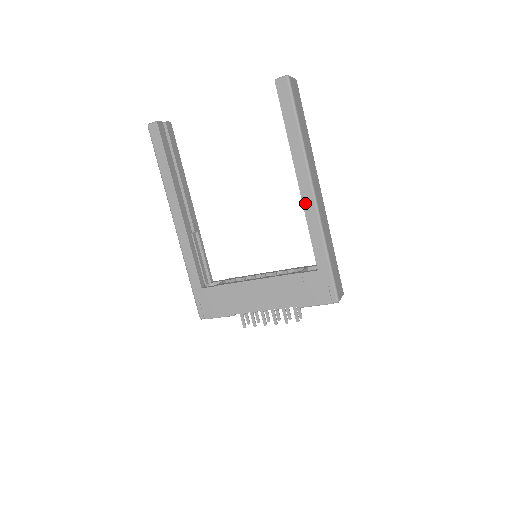
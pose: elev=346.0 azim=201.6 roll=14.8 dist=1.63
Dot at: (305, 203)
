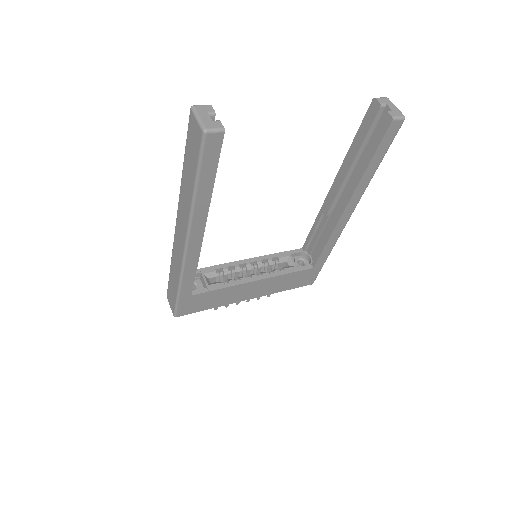
Dot at: (339, 225)
